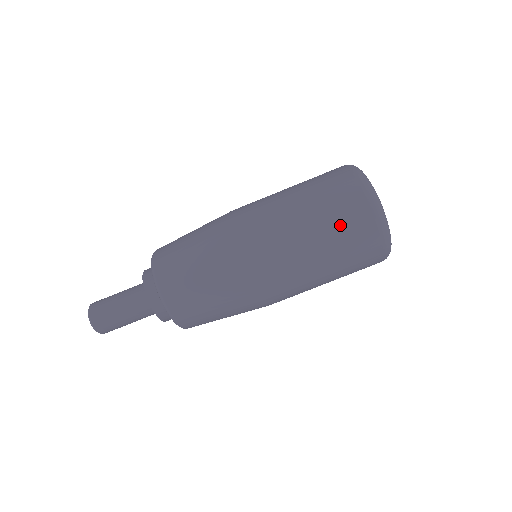
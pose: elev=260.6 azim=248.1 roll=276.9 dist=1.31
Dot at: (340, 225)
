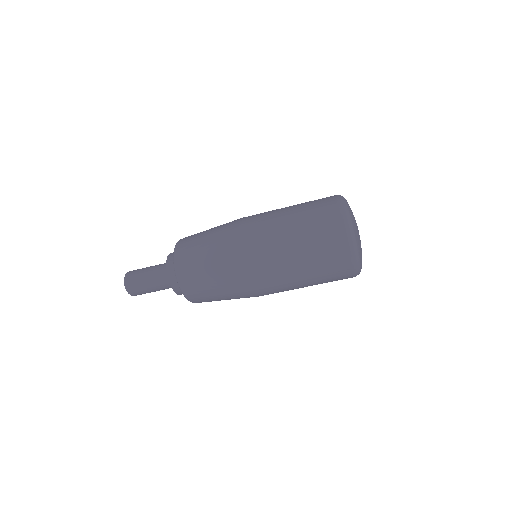
Dot at: (327, 280)
